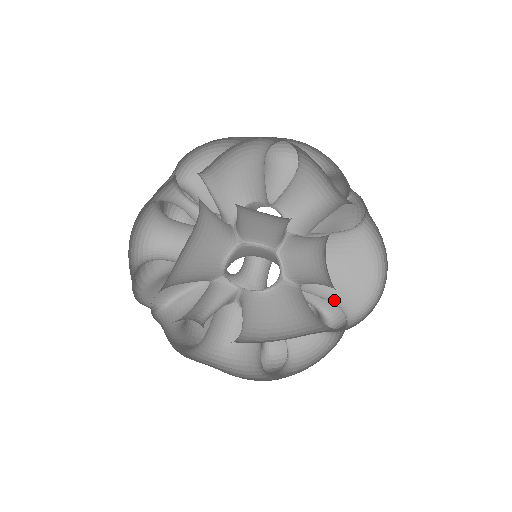
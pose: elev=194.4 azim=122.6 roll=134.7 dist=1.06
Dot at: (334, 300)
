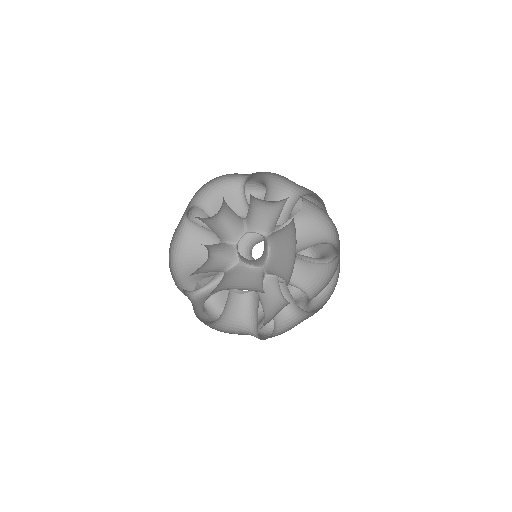
Dot at: (280, 276)
